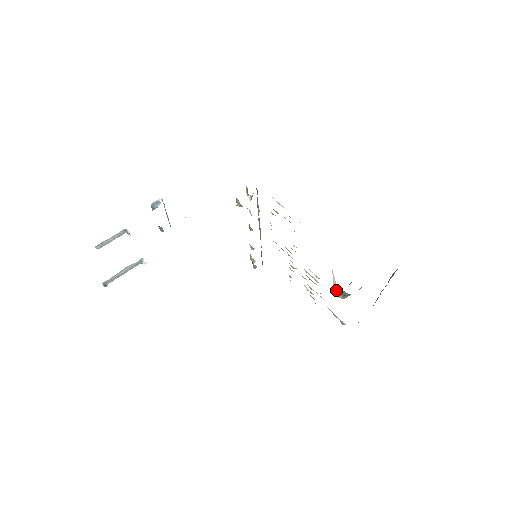
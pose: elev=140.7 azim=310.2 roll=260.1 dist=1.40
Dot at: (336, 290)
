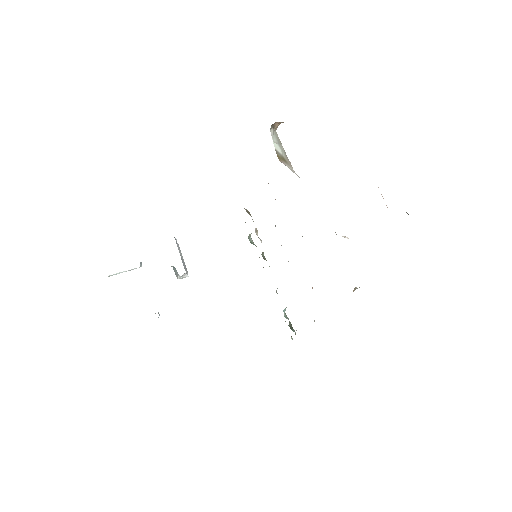
Dot at: occluded
